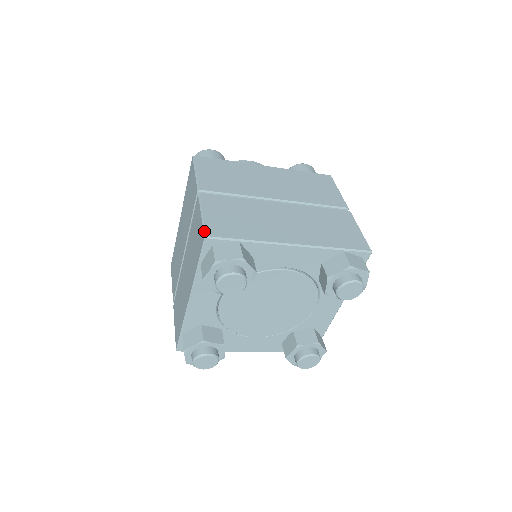
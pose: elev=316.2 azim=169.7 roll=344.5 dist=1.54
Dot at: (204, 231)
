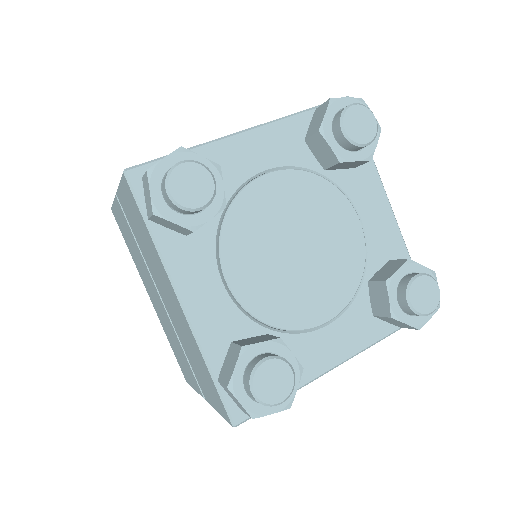
Dot at: (122, 174)
